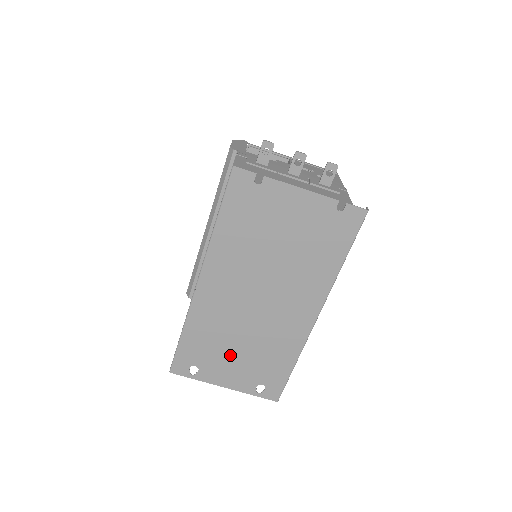
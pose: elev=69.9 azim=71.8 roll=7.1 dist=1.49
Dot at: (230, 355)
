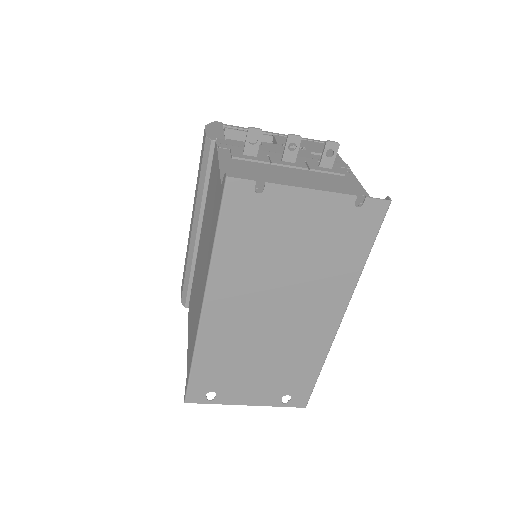
Dot at: (249, 374)
